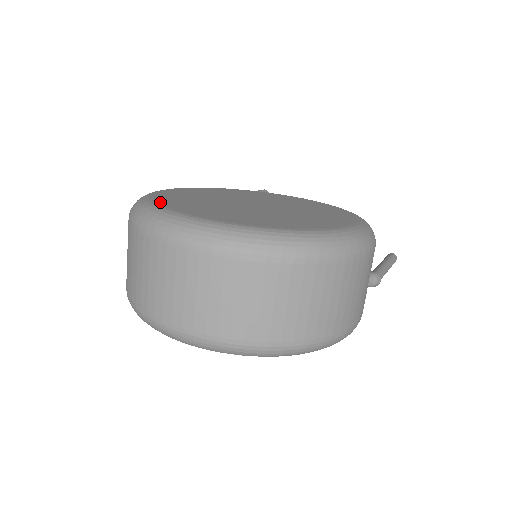
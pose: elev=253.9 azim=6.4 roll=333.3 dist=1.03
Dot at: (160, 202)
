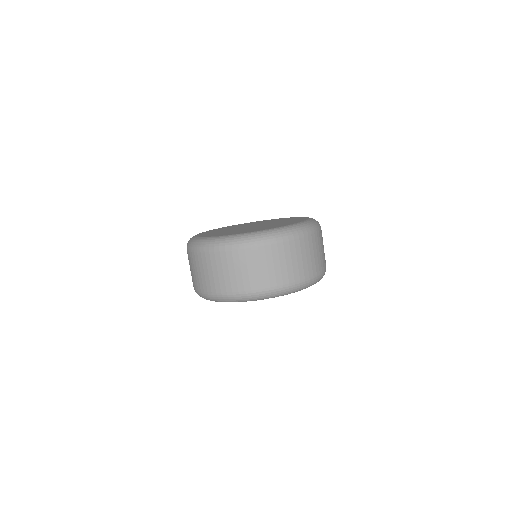
Dot at: (221, 235)
